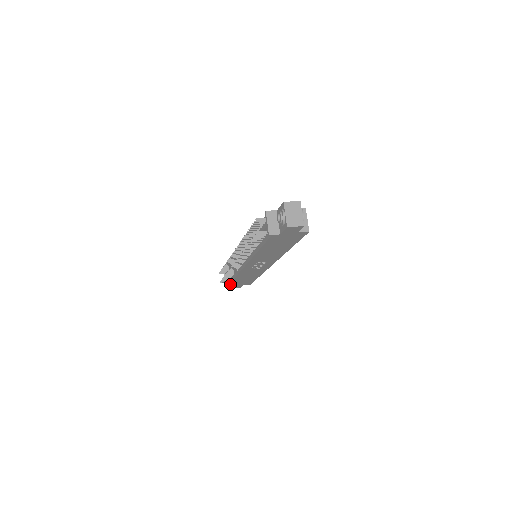
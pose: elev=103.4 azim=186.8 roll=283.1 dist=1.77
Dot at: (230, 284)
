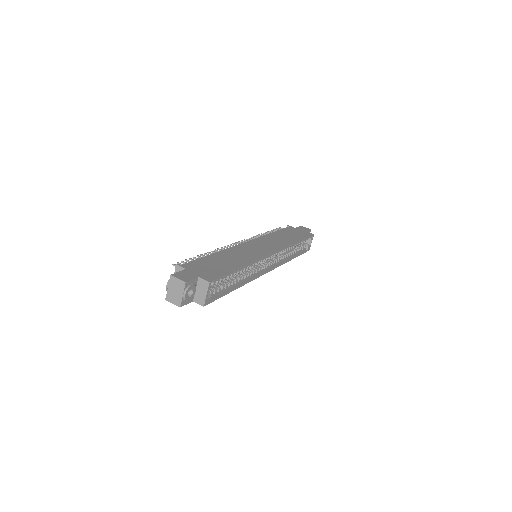
Dot at: occluded
